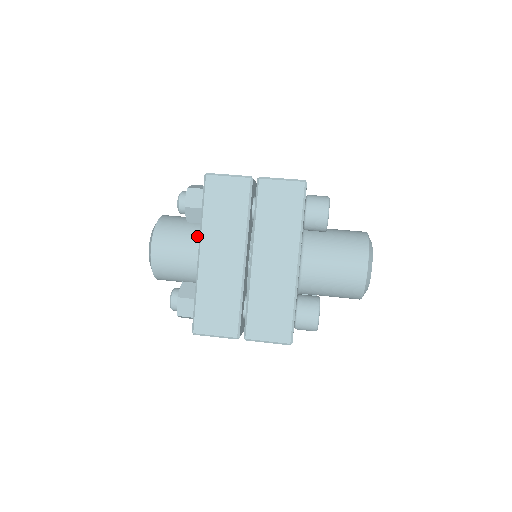
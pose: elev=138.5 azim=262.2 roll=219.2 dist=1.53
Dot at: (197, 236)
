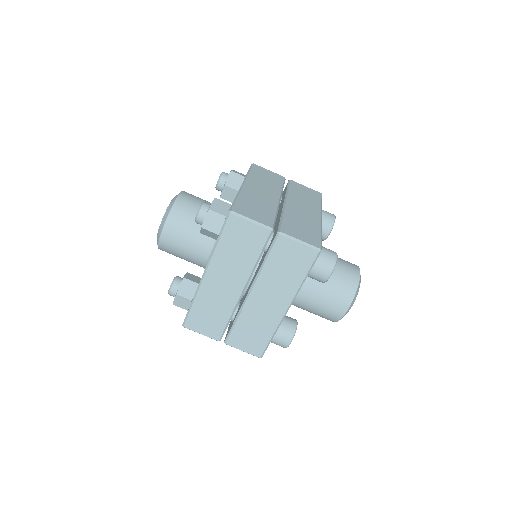
Dot at: occluded
